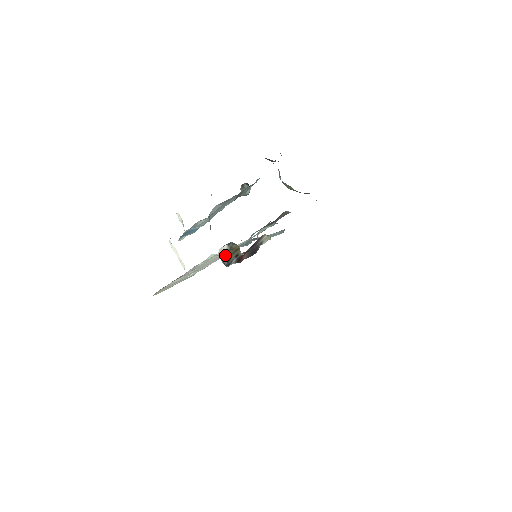
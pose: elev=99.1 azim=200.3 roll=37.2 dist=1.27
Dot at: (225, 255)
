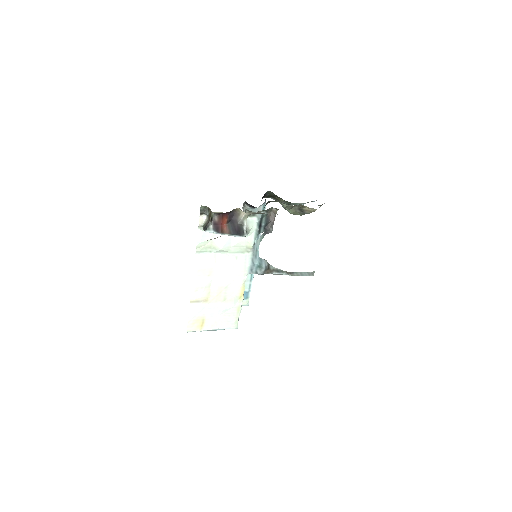
Dot at: (205, 224)
